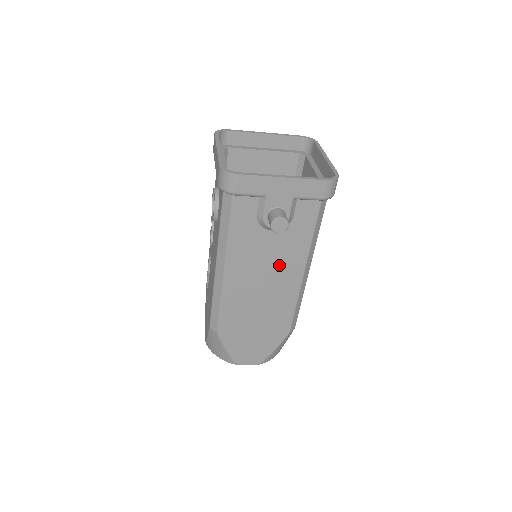
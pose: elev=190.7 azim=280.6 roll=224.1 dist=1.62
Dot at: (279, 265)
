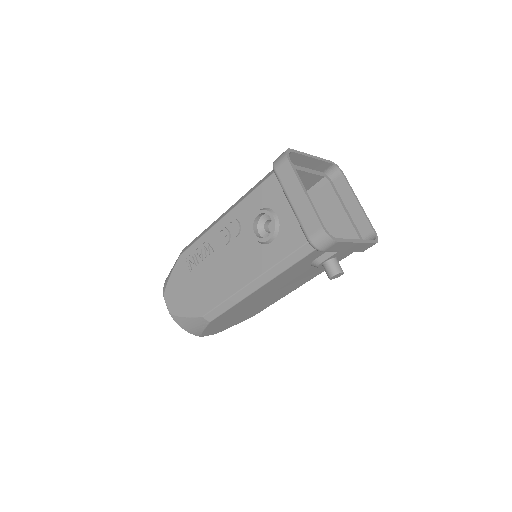
Dot at: (294, 283)
